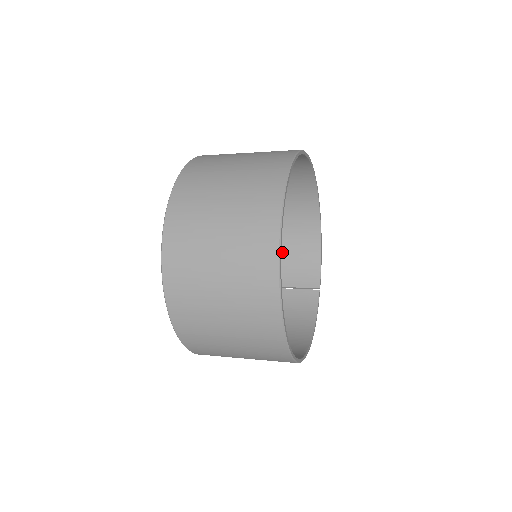
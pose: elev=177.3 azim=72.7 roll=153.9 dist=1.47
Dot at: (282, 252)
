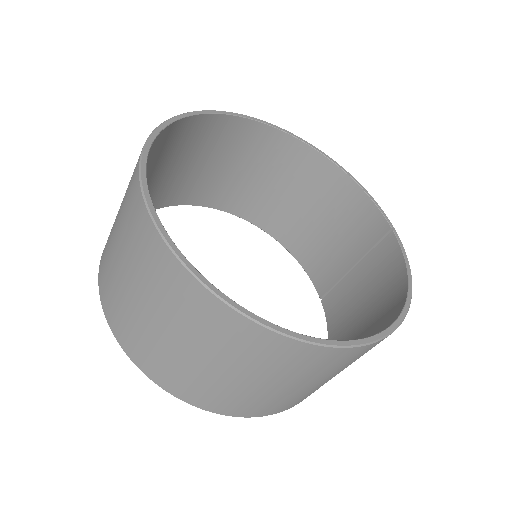
Dot at: (329, 226)
